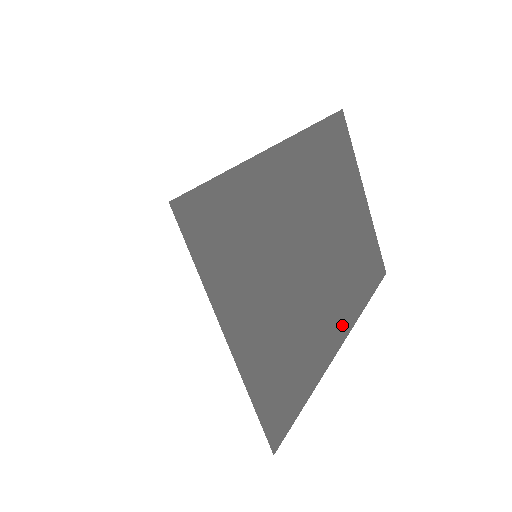
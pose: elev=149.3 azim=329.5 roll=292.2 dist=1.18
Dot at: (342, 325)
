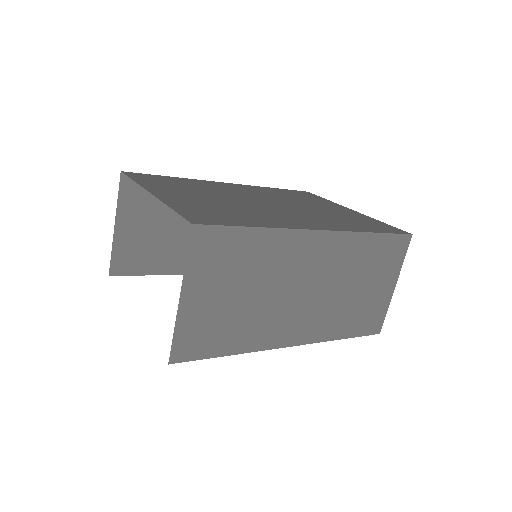
Dot at: (318, 226)
